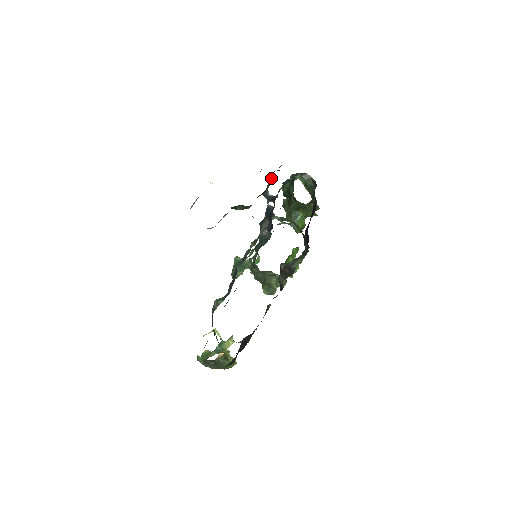
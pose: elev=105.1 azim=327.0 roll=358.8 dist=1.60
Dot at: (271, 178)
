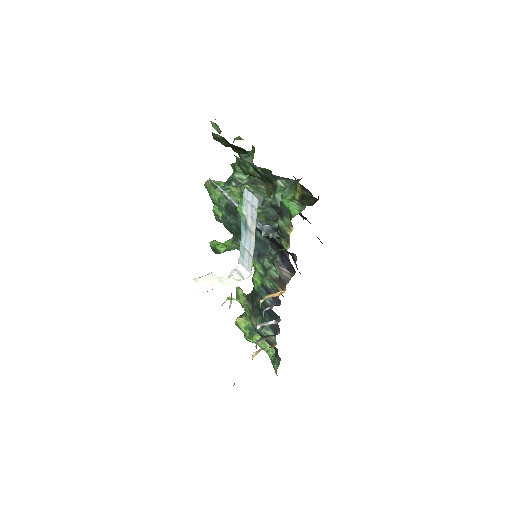
Dot at: occluded
